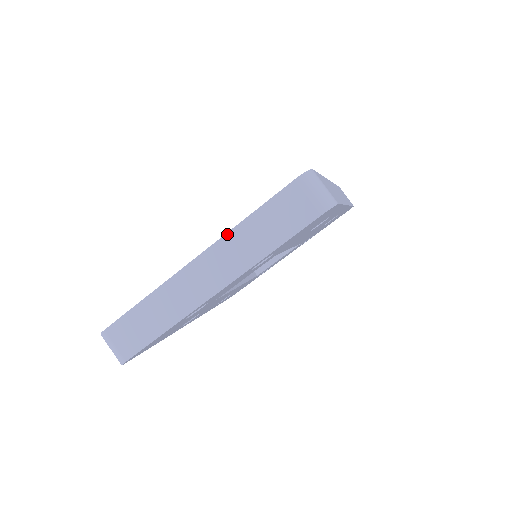
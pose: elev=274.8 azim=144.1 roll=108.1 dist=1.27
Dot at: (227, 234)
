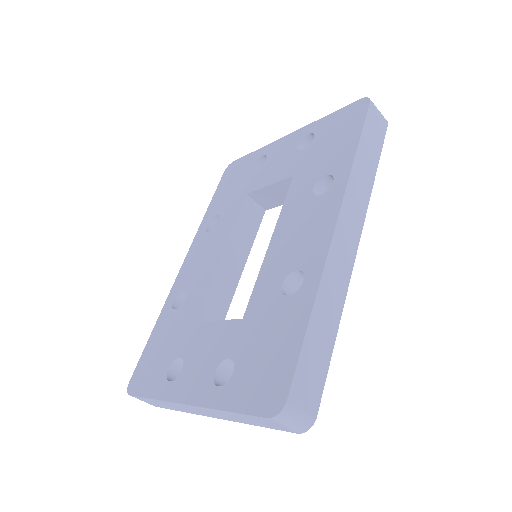
Dot at: (210, 409)
